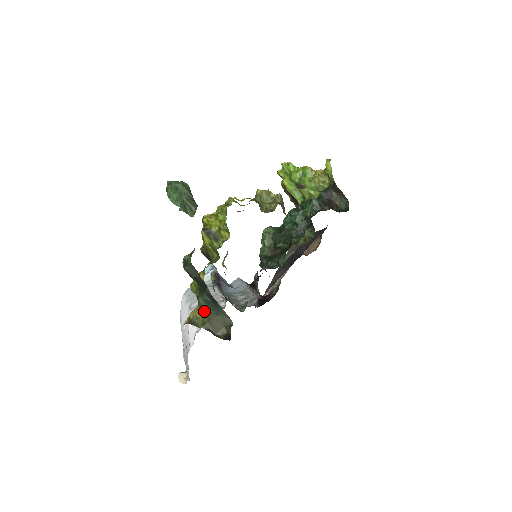
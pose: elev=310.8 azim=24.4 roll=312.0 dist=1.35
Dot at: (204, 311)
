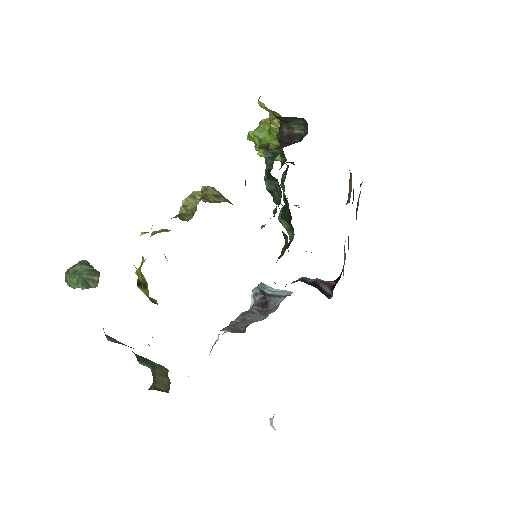
Dot at: occluded
